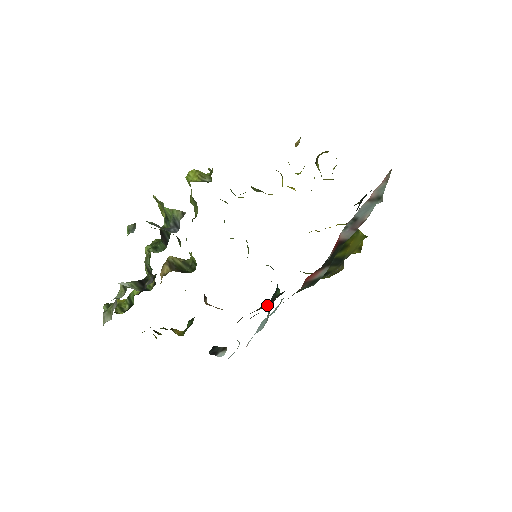
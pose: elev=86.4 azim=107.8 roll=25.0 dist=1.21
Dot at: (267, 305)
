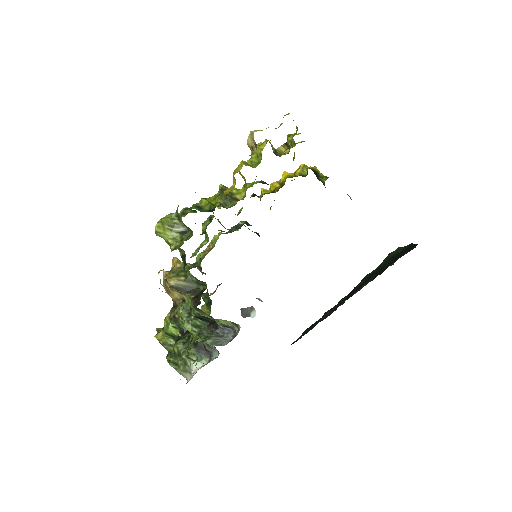
Dot at: occluded
